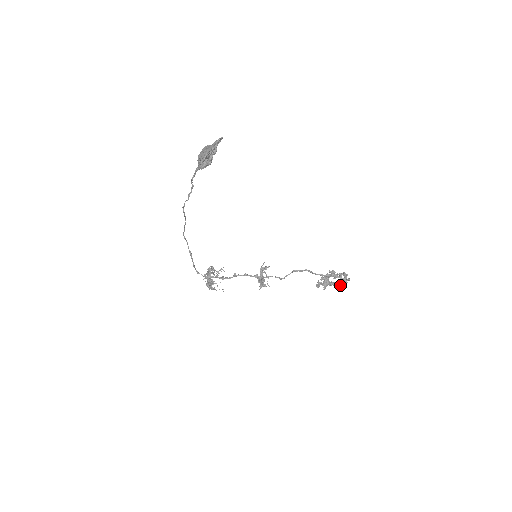
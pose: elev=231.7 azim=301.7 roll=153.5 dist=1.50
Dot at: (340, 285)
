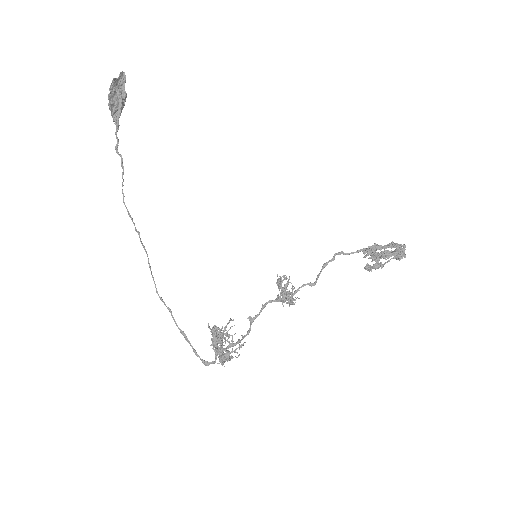
Dot at: (398, 257)
